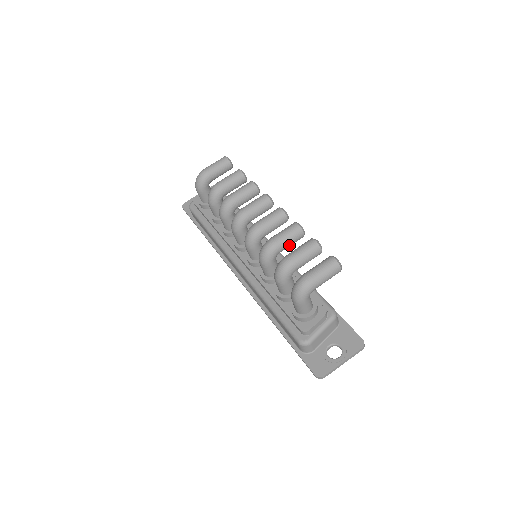
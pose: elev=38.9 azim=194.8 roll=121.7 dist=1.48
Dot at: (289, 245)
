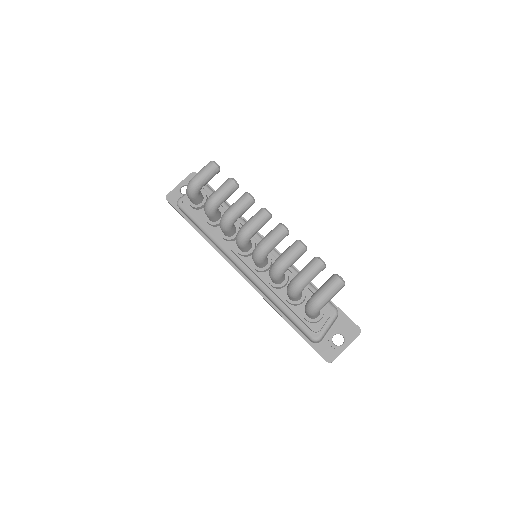
Dot at: (295, 261)
